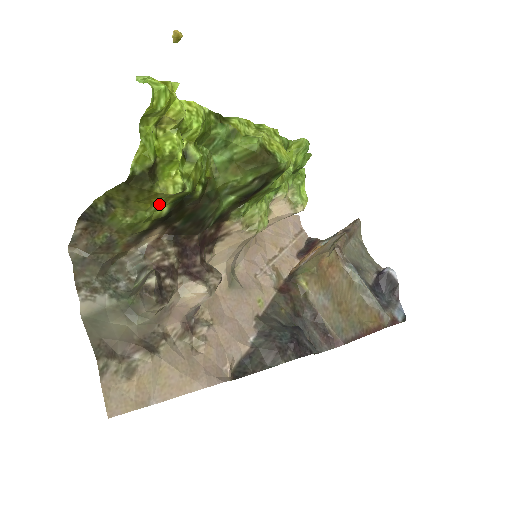
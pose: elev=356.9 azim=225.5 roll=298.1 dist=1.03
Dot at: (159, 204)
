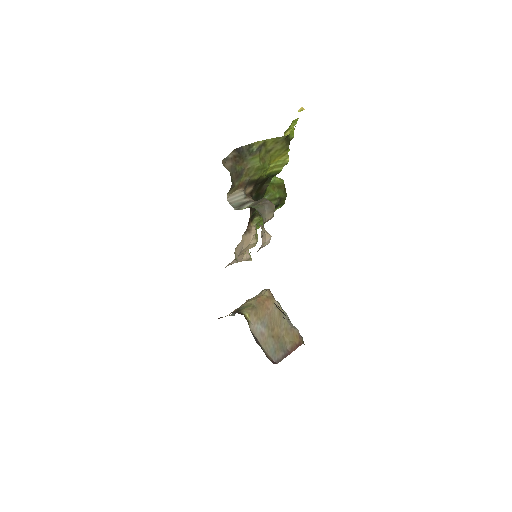
Dot at: (269, 168)
